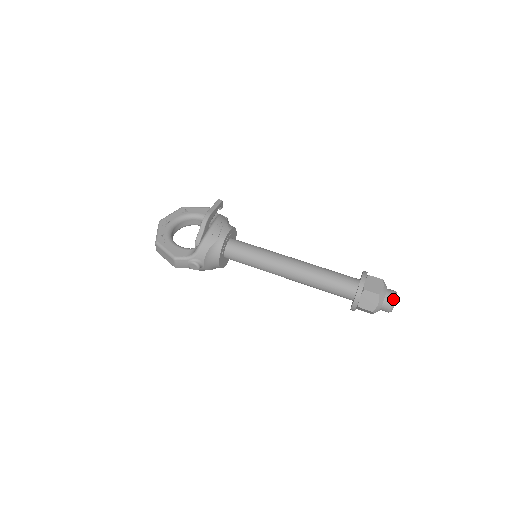
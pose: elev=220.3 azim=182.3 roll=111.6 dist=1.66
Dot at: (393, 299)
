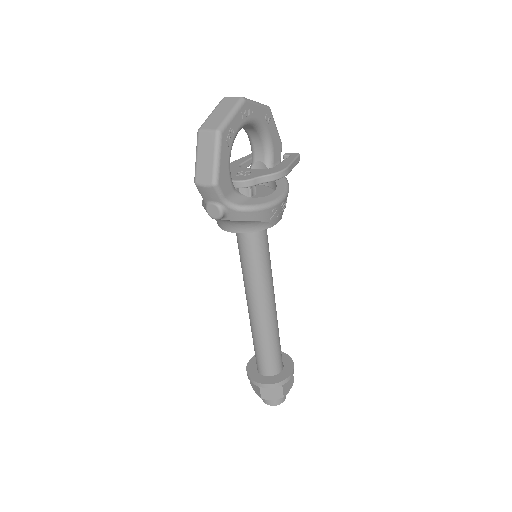
Dot at: (282, 402)
